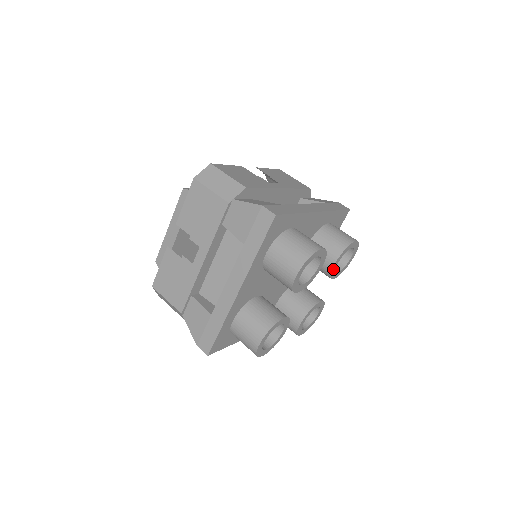
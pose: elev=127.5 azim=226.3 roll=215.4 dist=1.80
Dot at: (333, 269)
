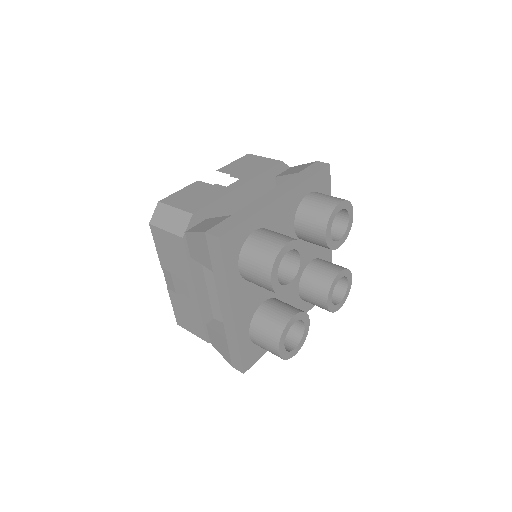
Dot at: (329, 242)
